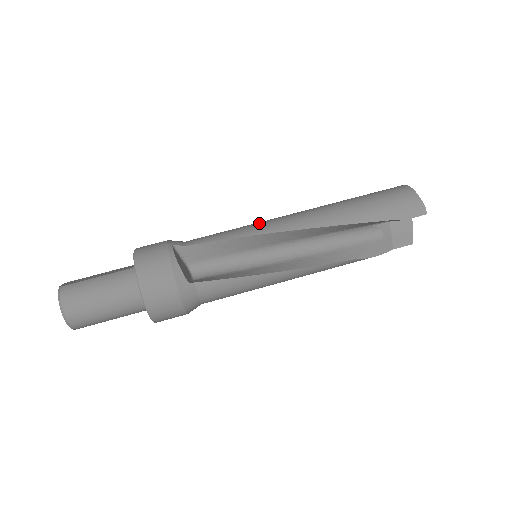
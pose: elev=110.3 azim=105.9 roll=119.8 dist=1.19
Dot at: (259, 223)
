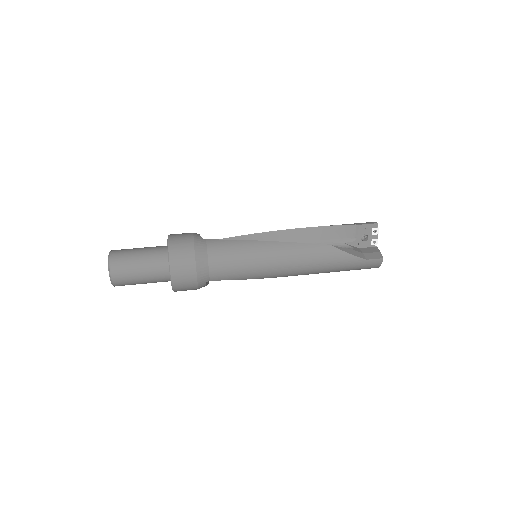
Dot at: occluded
